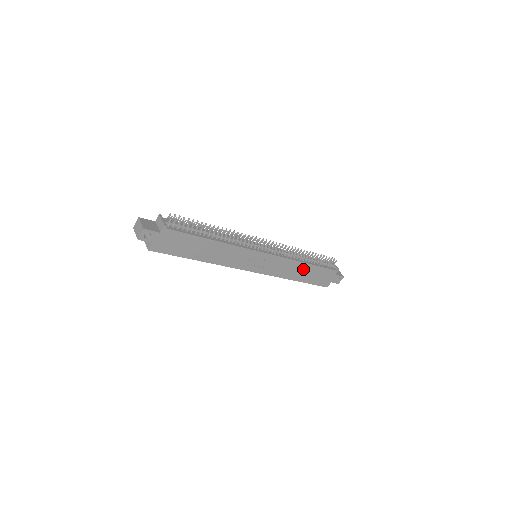
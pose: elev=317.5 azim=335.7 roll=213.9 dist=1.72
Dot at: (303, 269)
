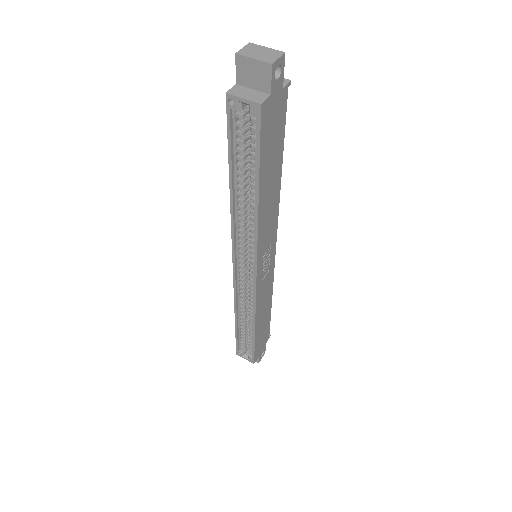
Dot at: (266, 312)
